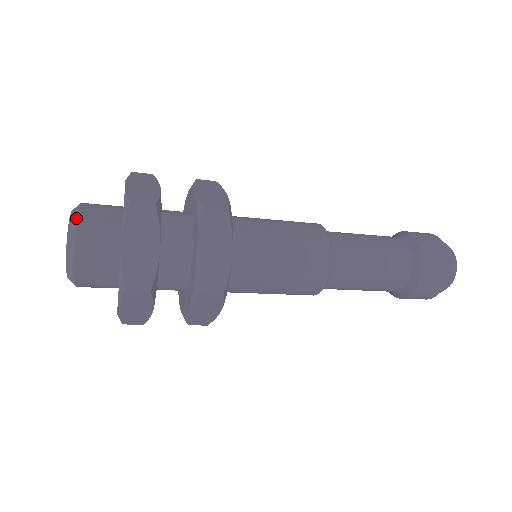
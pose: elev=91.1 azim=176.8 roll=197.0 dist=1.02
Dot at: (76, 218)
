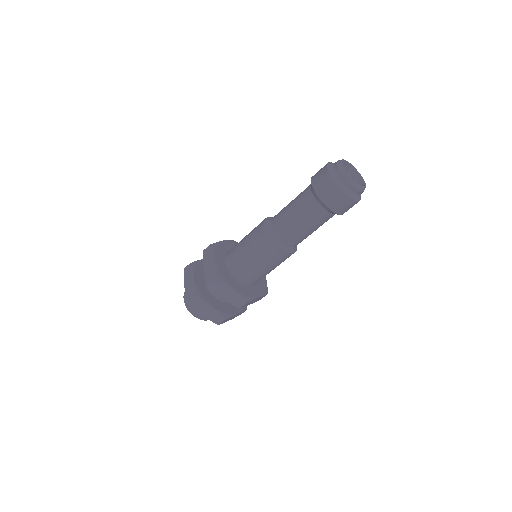
Dot at: (186, 307)
